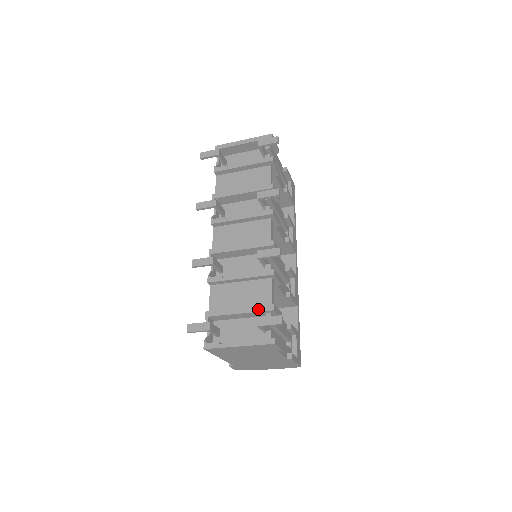
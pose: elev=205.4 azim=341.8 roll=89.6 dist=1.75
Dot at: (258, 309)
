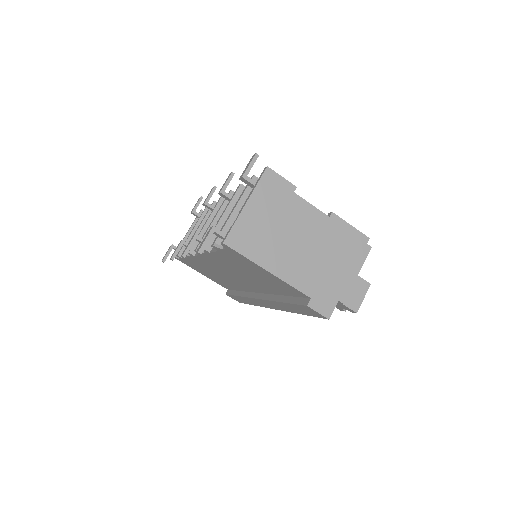
Dot at: (244, 191)
